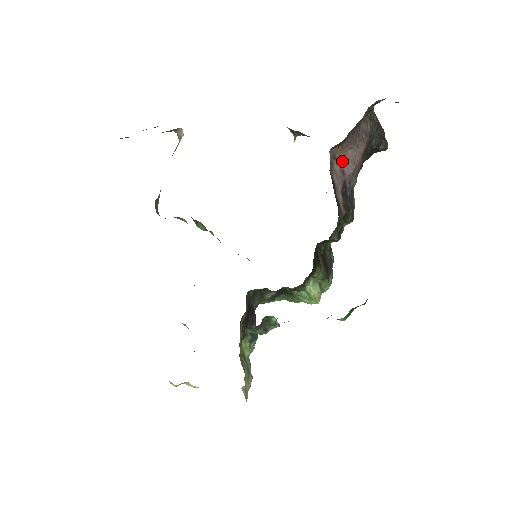
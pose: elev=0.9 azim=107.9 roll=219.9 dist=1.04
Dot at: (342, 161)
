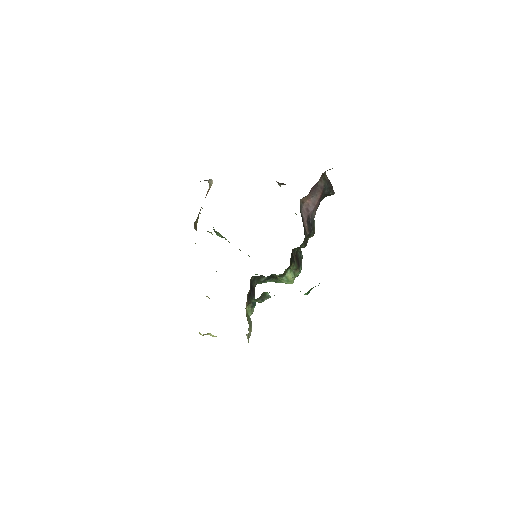
Dot at: (307, 204)
